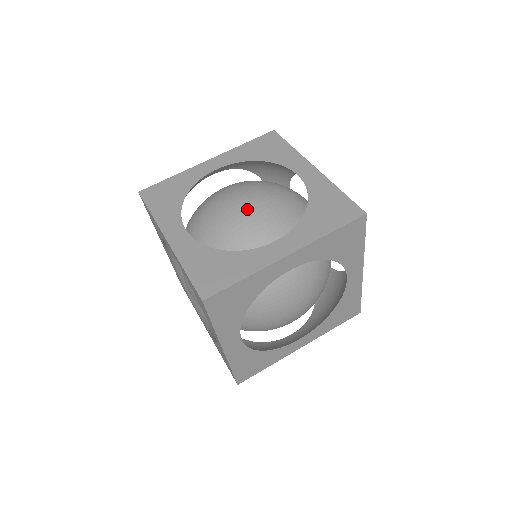
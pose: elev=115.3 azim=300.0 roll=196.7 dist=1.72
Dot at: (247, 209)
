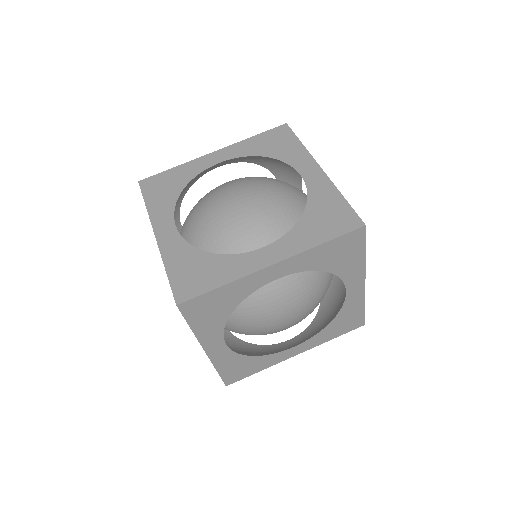
Dot at: (241, 209)
